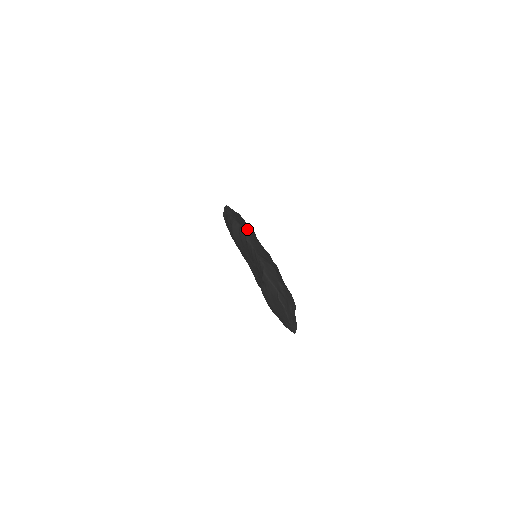
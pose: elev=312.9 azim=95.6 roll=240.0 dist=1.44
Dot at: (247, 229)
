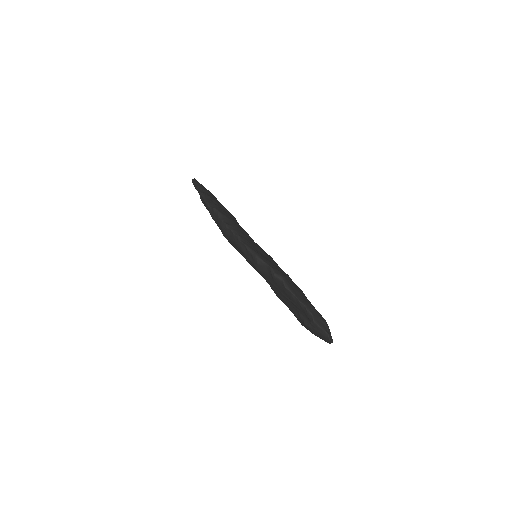
Dot at: (255, 246)
